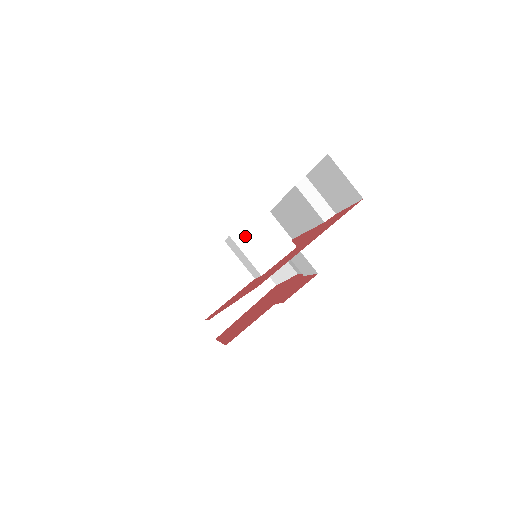
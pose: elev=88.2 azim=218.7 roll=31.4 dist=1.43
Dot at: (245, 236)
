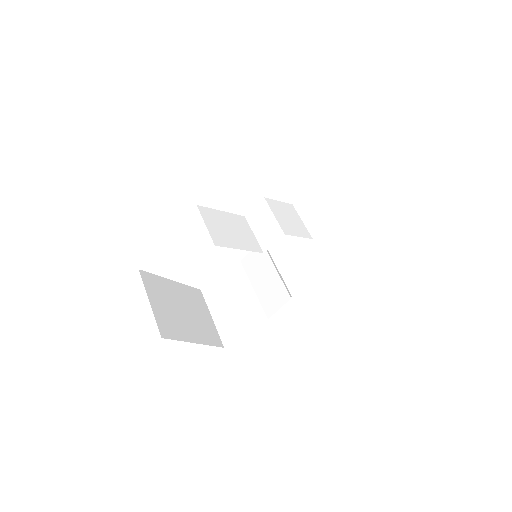
Dot at: (276, 206)
